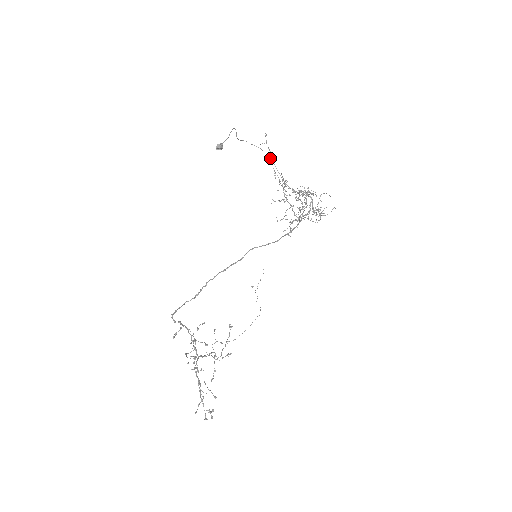
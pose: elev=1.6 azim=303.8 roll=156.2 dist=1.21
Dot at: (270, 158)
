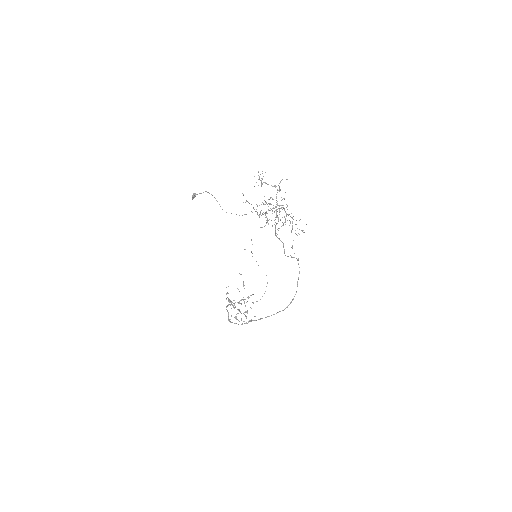
Dot at: occluded
